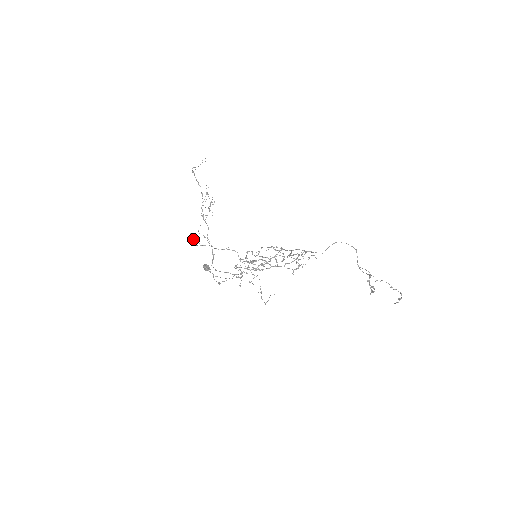
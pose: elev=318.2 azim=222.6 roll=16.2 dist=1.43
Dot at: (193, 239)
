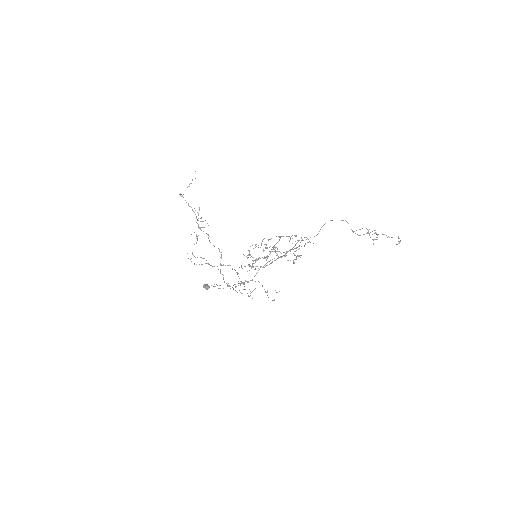
Dot at: (191, 258)
